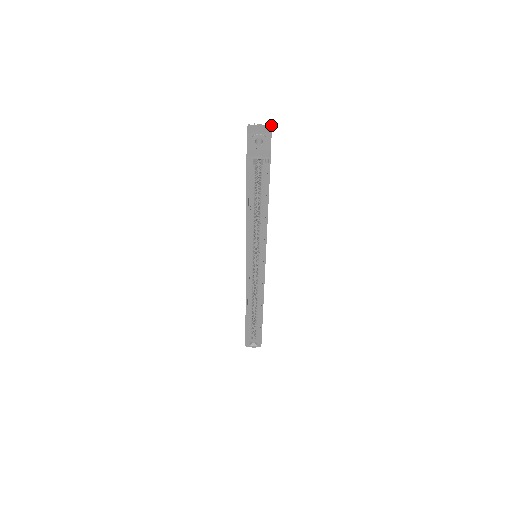
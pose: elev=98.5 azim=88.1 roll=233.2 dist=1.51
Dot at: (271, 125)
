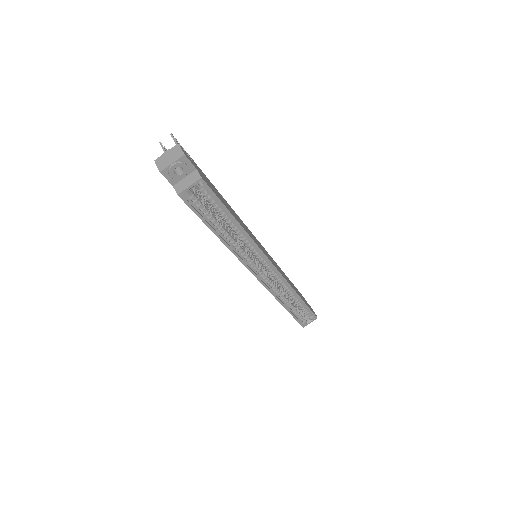
Dot at: (177, 144)
